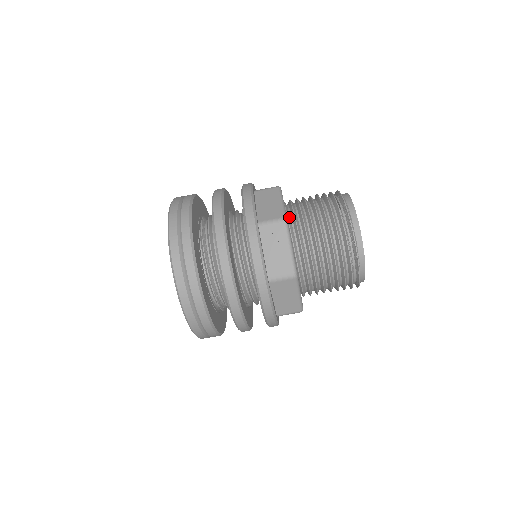
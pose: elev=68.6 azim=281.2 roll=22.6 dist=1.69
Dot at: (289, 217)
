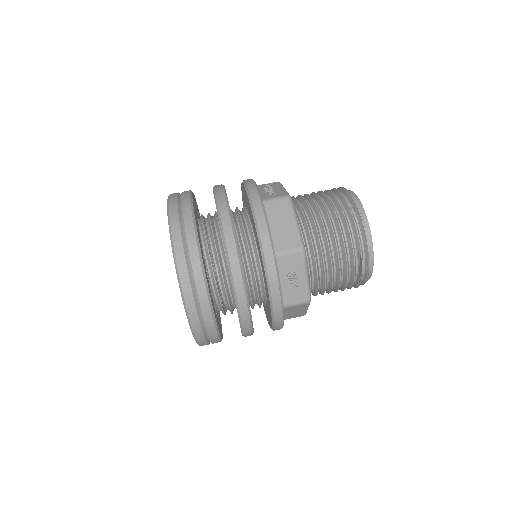
Dot at: occluded
